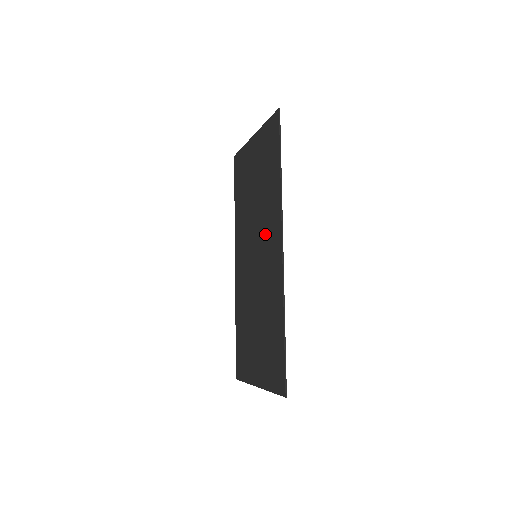
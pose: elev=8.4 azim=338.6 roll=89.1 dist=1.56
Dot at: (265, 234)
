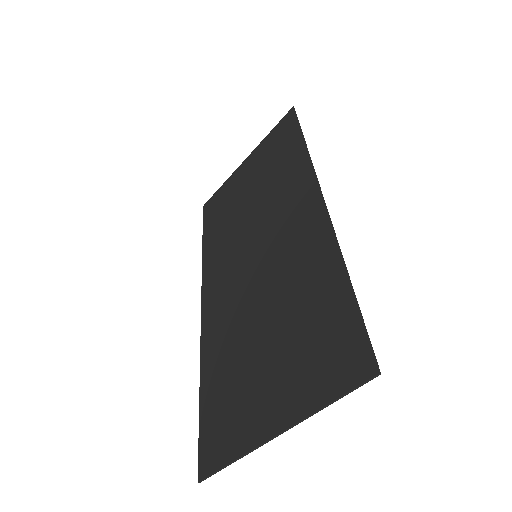
Dot at: (278, 215)
